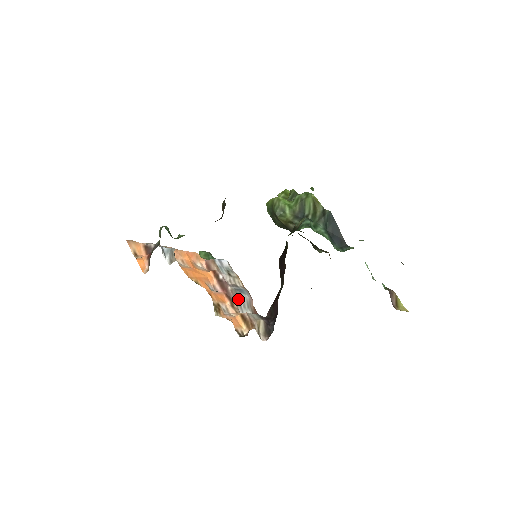
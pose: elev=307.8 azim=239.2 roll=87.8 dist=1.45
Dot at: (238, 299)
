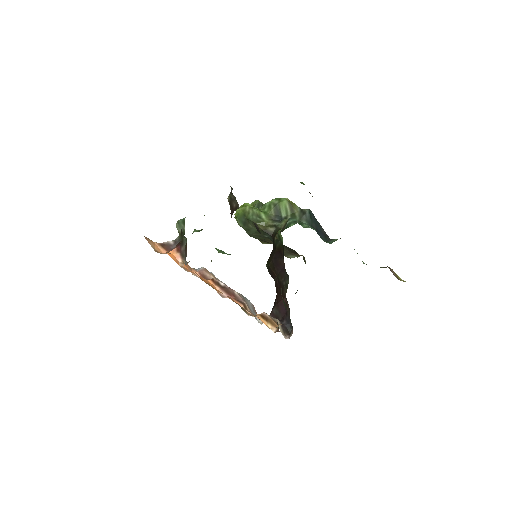
Dot at: (247, 303)
